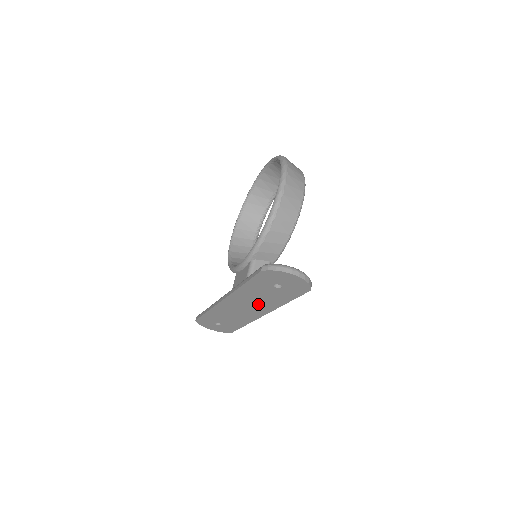
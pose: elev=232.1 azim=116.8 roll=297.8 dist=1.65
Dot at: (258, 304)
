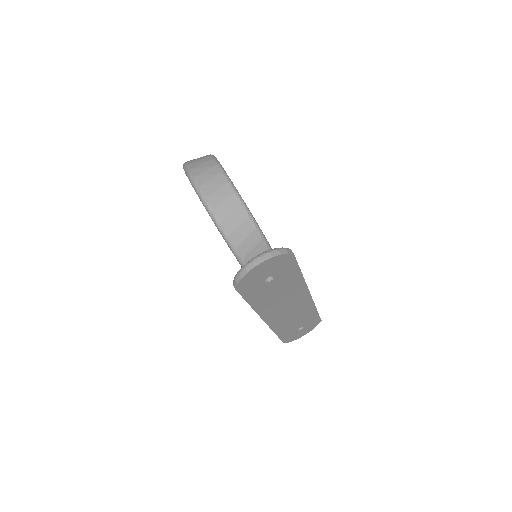
Dot at: (289, 297)
